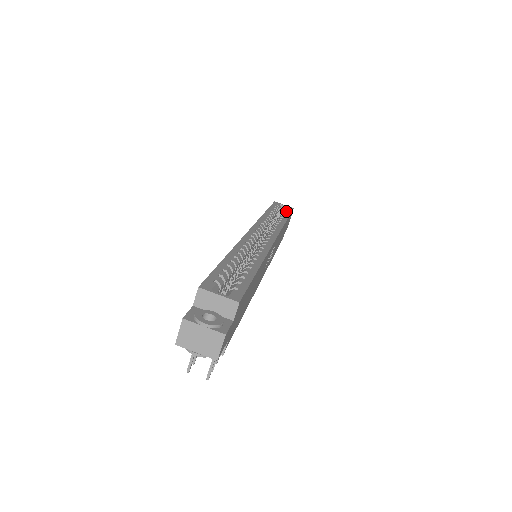
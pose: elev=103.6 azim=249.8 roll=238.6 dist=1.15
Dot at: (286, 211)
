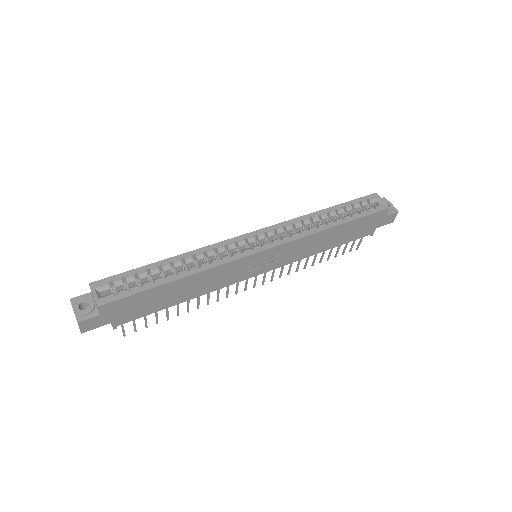
Dot at: (363, 211)
